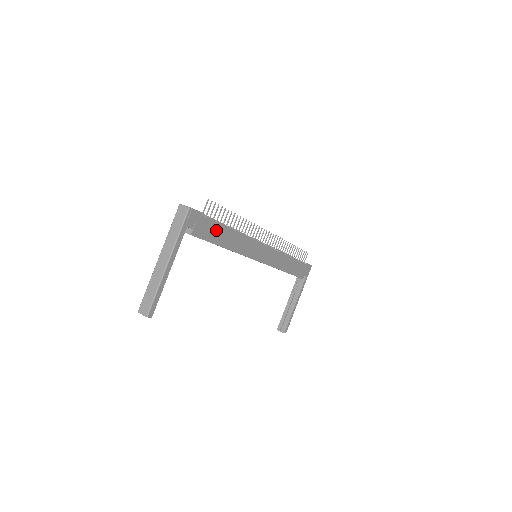
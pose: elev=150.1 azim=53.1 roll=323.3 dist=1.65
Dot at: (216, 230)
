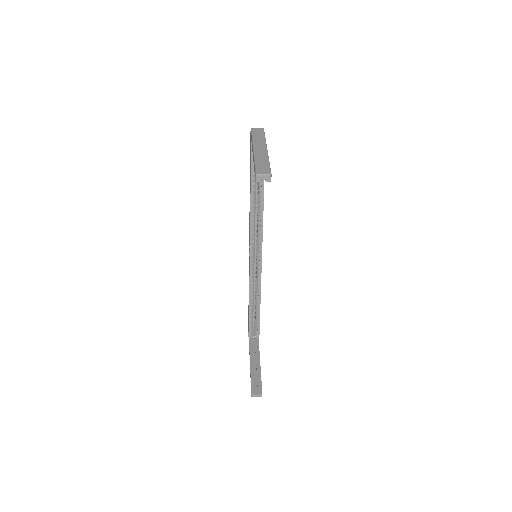
Dot at: occluded
